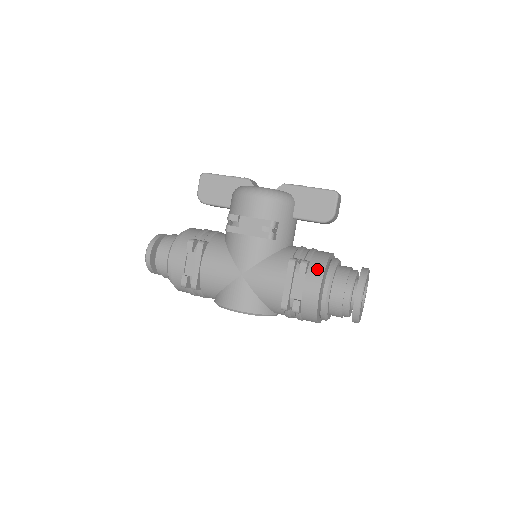
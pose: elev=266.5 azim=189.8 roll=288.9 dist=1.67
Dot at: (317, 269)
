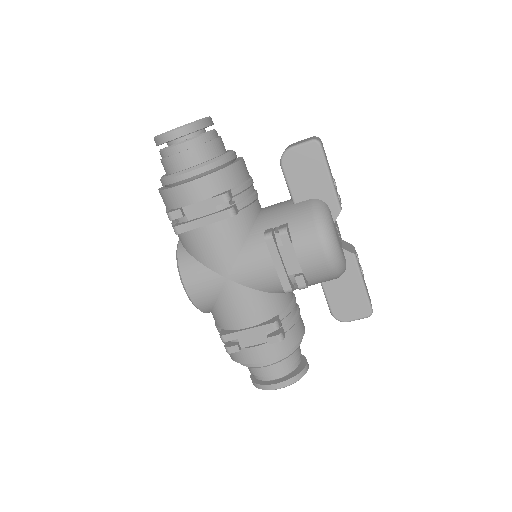
Dot at: (281, 347)
